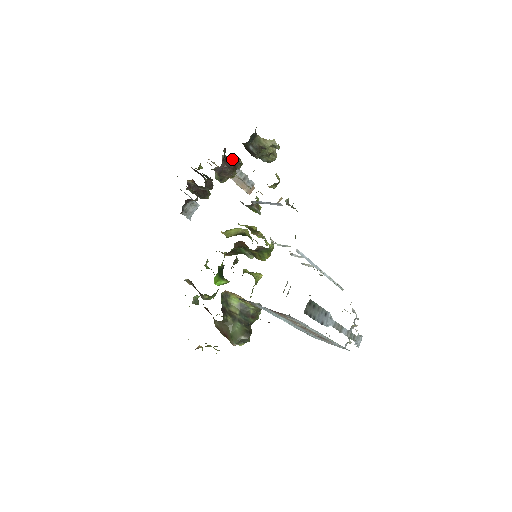
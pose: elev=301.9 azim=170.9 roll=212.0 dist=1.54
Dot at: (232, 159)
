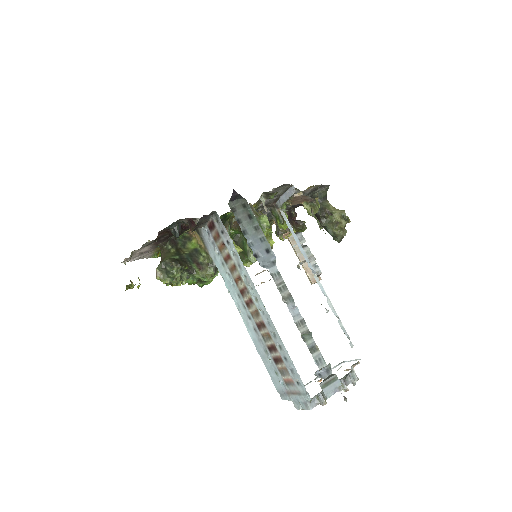
Dot at: (298, 220)
